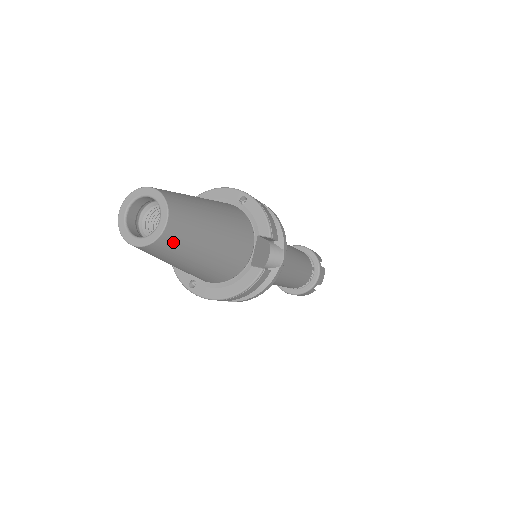
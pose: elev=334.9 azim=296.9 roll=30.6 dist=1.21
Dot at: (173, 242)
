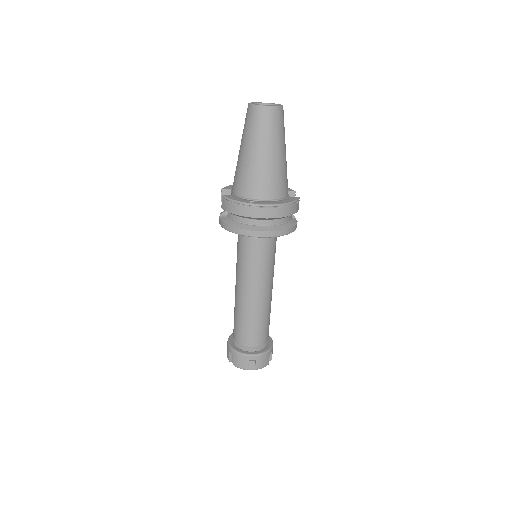
Dot at: (282, 119)
